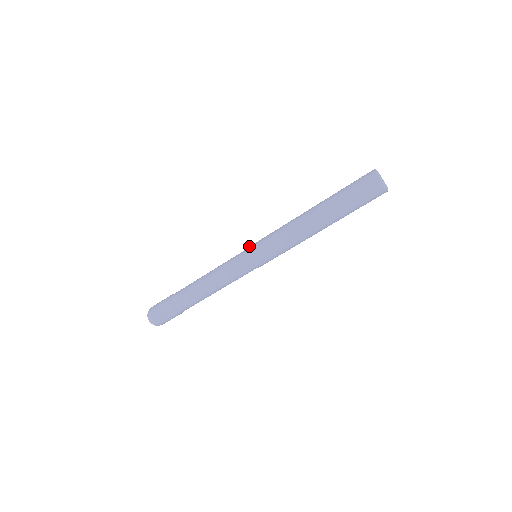
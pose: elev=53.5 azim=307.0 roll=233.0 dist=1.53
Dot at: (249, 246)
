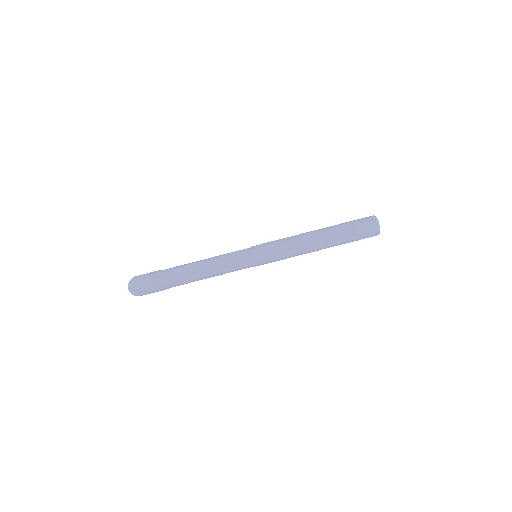
Dot at: occluded
